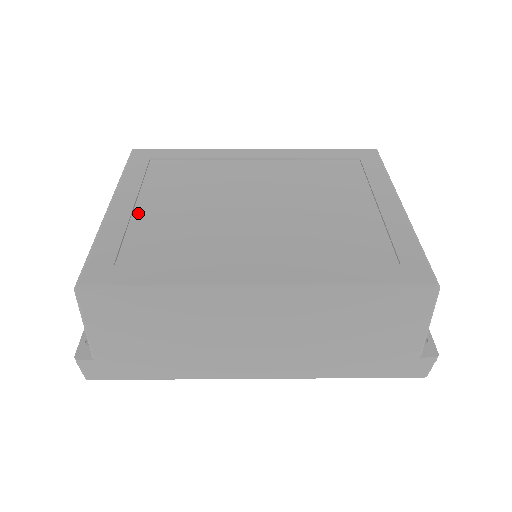
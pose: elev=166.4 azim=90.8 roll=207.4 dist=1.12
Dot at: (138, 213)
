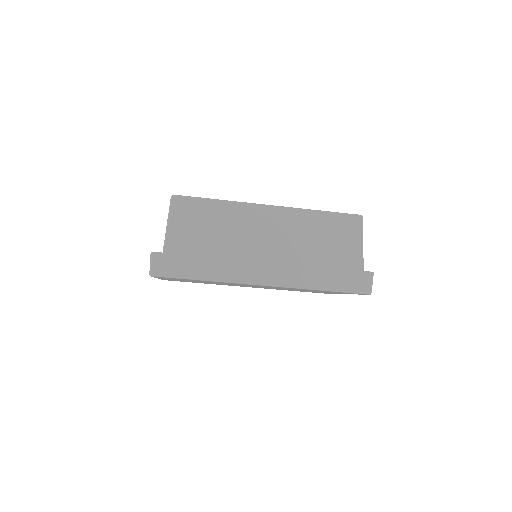
Dot at: occluded
